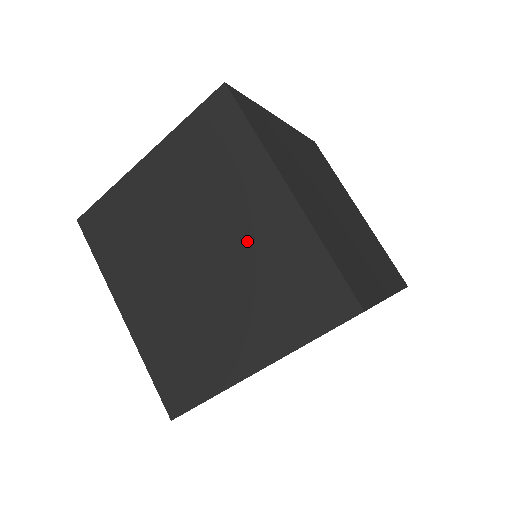
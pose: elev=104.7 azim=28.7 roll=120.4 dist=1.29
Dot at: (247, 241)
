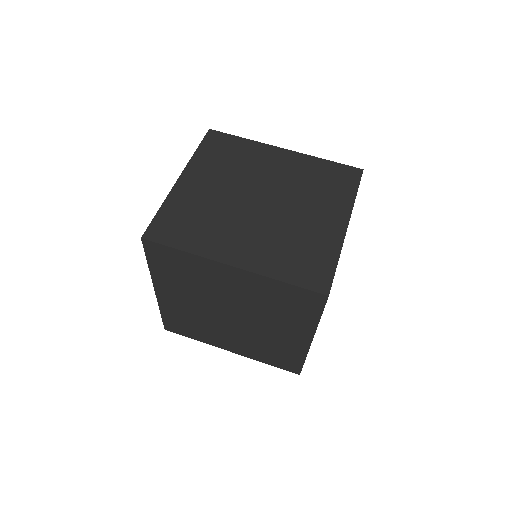
Dot at: (283, 177)
